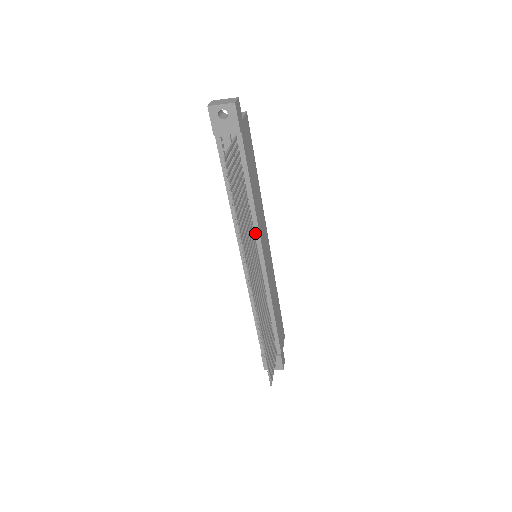
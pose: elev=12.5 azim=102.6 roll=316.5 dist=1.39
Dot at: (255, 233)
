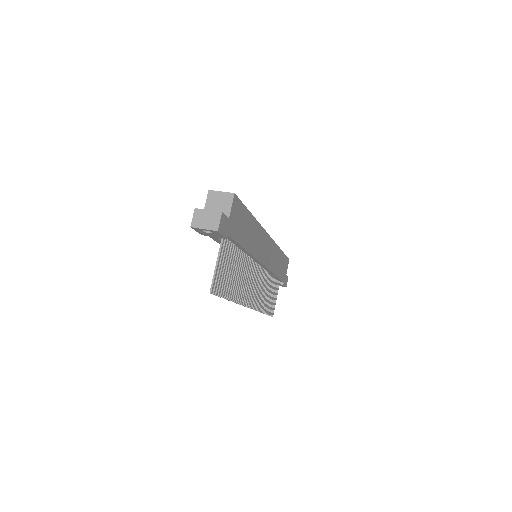
Dot at: (252, 258)
